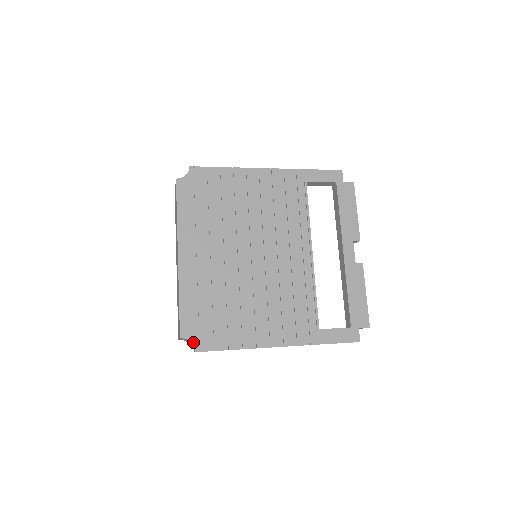
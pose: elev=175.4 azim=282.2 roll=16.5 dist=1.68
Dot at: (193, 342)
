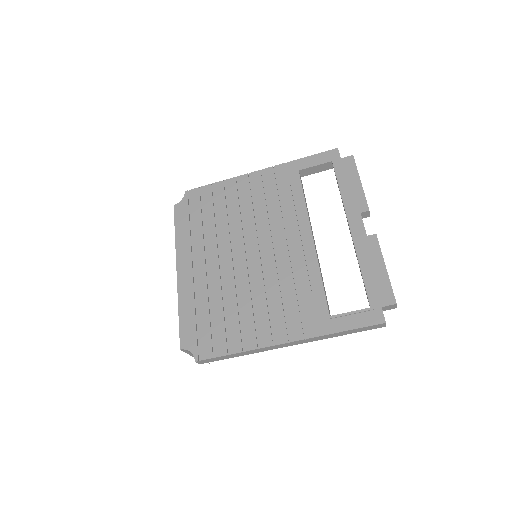
Dot at: (193, 352)
